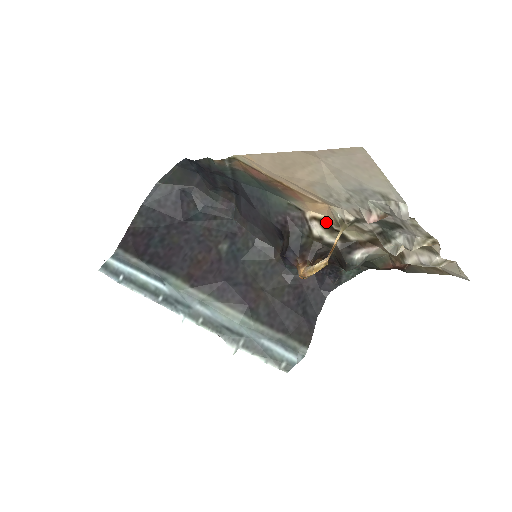
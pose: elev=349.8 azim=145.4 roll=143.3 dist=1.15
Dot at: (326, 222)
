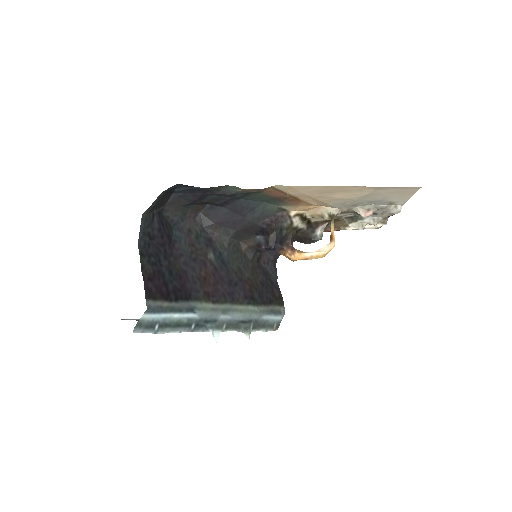
Dot at: (304, 215)
